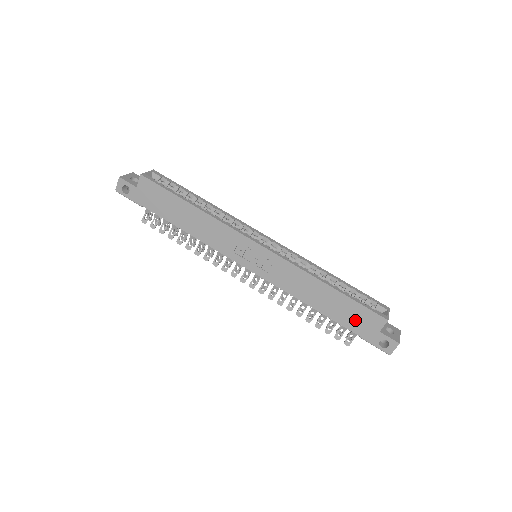
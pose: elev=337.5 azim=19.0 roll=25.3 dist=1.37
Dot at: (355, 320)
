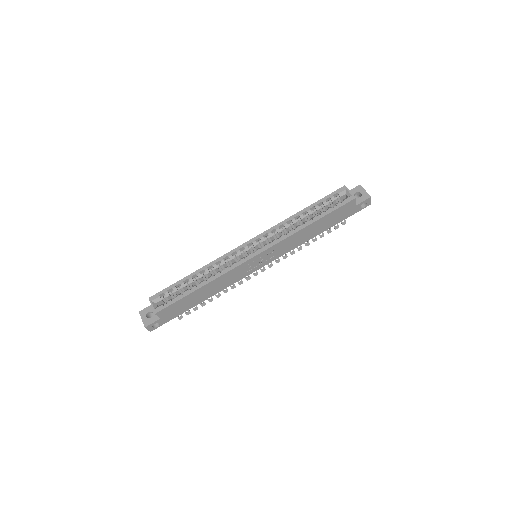
Dot at: (340, 216)
